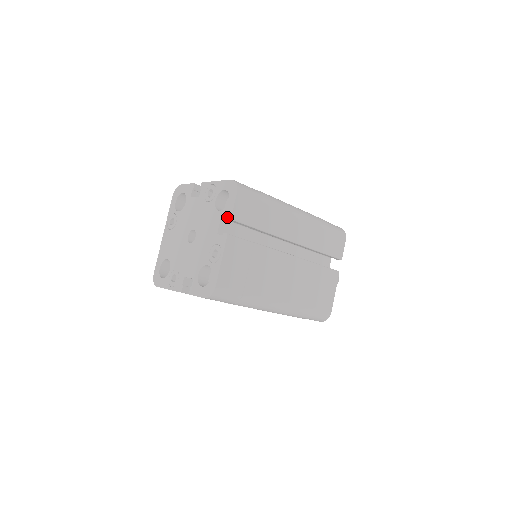
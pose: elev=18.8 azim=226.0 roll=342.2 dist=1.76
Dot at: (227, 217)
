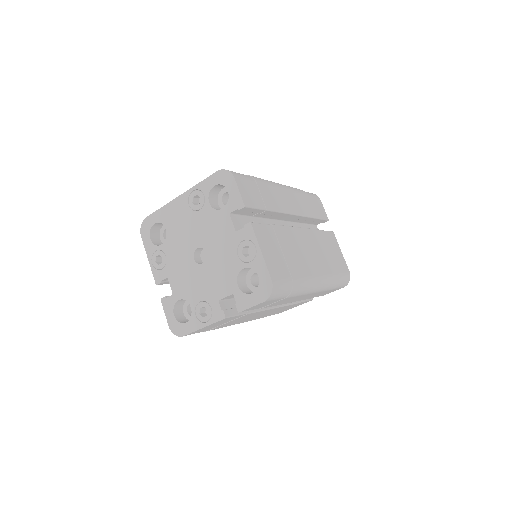
Dot at: (237, 305)
